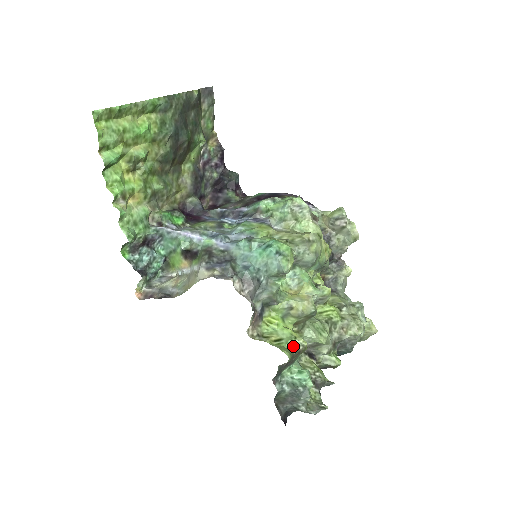
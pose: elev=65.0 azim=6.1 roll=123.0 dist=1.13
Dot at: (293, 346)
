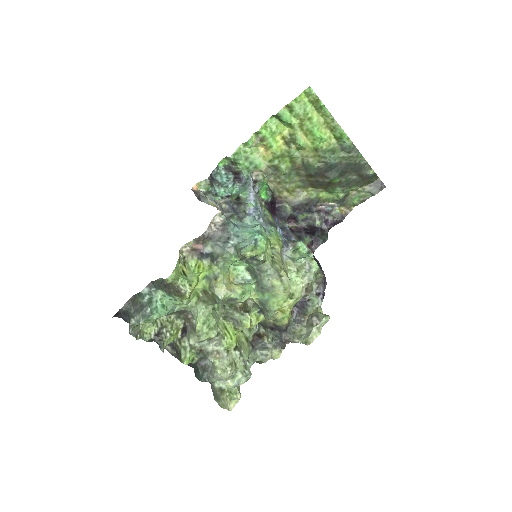
Dot at: (182, 284)
